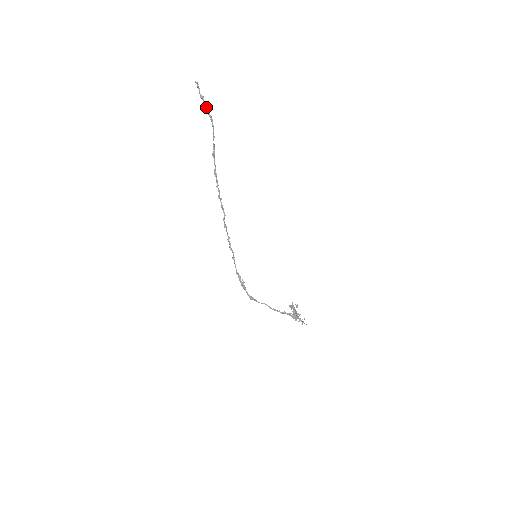
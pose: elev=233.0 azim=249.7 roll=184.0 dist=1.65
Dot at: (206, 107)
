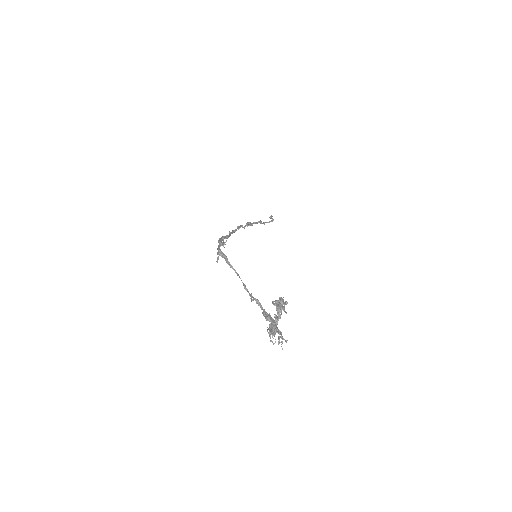
Dot at: occluded
